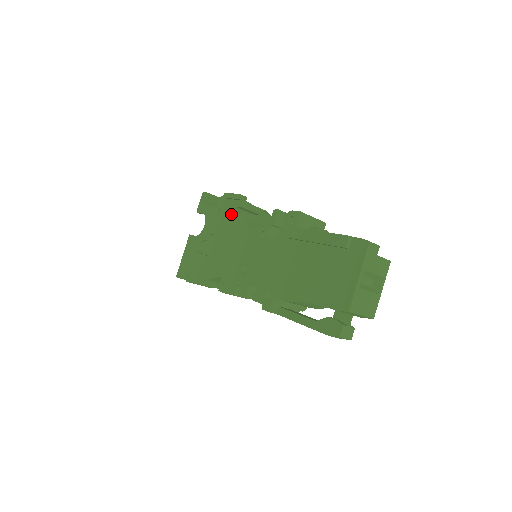
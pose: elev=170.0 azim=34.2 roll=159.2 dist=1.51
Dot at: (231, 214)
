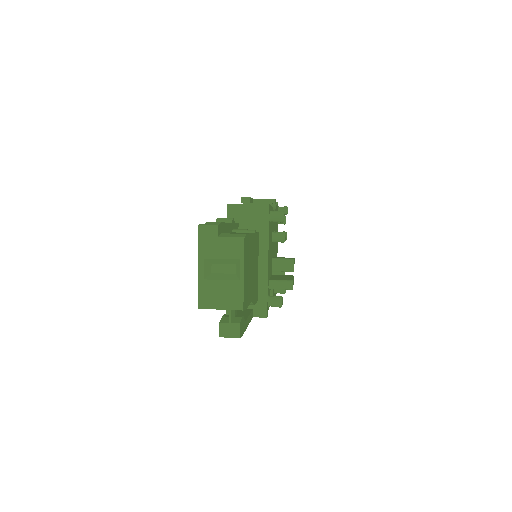
Dot at: occluded
